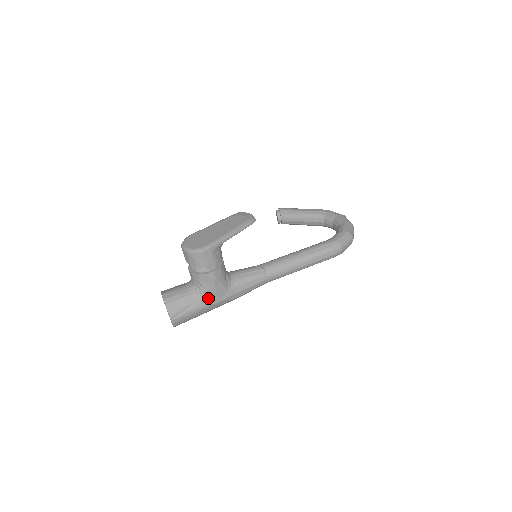
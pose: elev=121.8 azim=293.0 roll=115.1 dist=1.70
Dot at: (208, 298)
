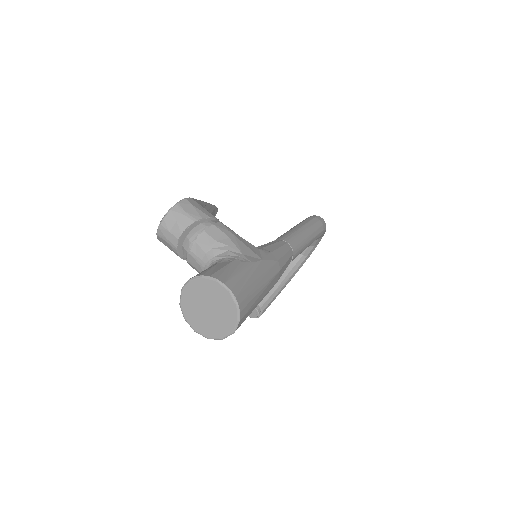
Dot at: (244, 255)
